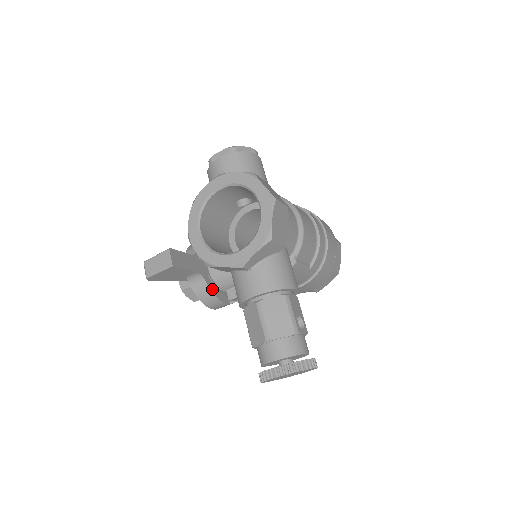
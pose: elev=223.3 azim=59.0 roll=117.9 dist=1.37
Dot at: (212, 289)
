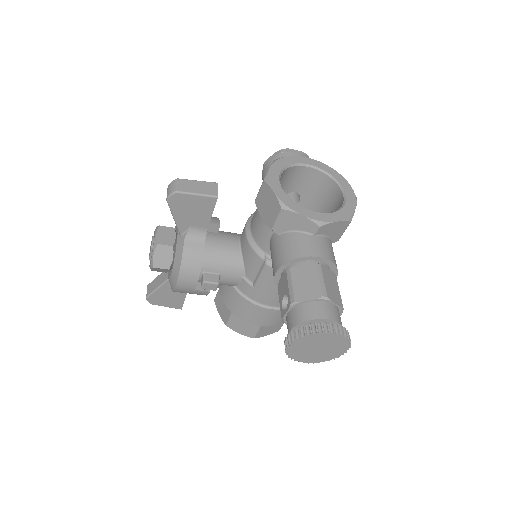
Dot at: (202, 258)
